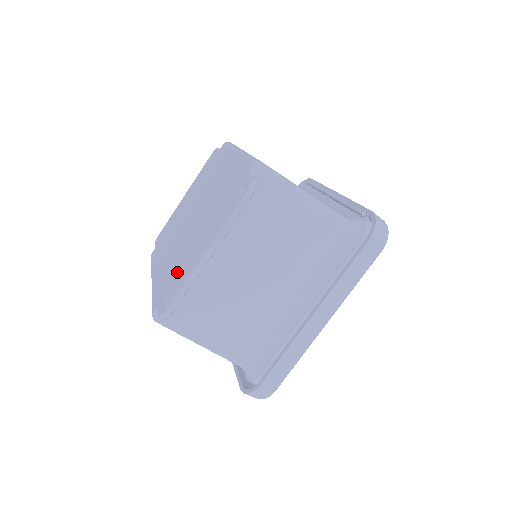
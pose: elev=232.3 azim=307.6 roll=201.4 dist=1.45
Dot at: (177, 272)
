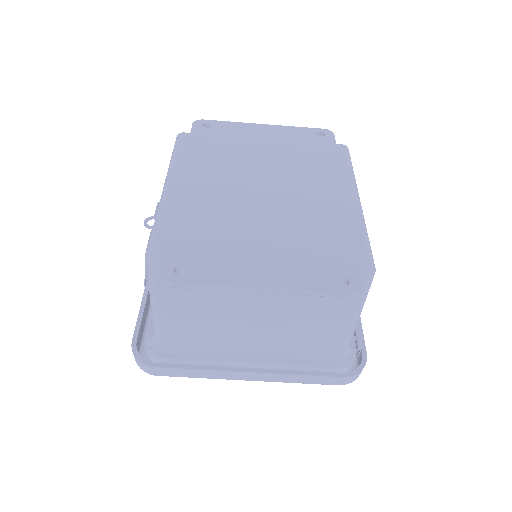
Dot at: (212, 246)
